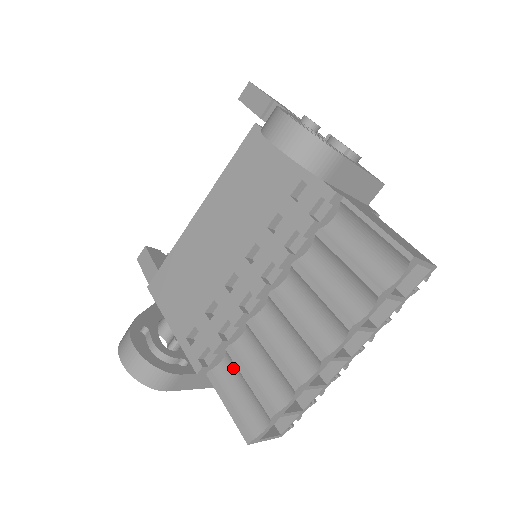
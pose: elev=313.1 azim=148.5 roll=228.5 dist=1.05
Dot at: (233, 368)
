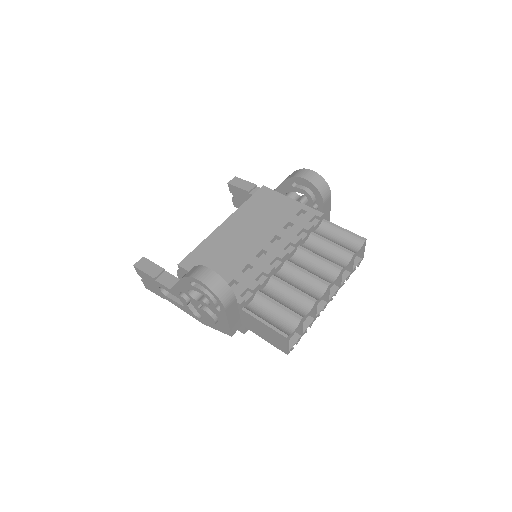
Dot at: (262, 304)
